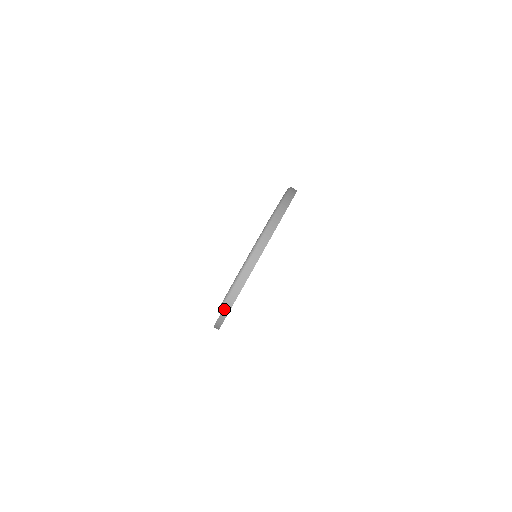
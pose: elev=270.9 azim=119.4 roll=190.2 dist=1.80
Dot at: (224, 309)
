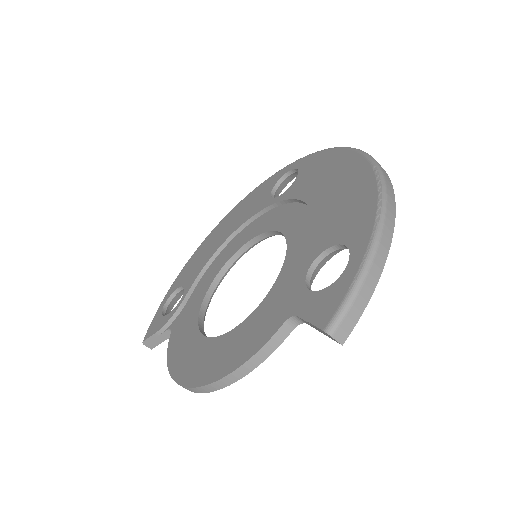
Dot at: (342, 327)
